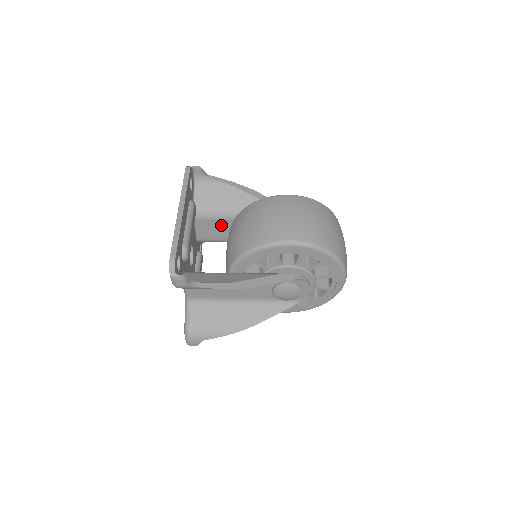
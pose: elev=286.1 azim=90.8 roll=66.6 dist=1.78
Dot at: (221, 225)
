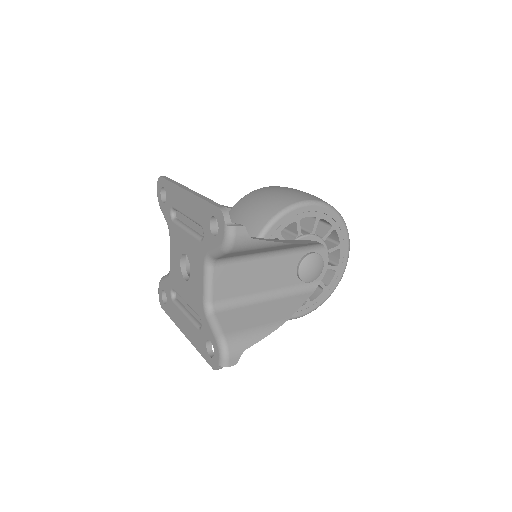
Dot at: occluded
